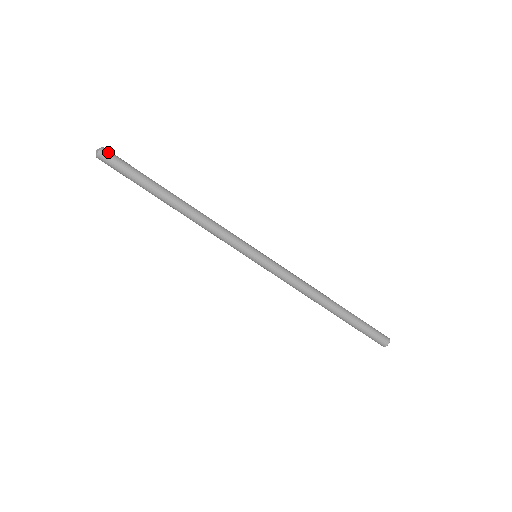
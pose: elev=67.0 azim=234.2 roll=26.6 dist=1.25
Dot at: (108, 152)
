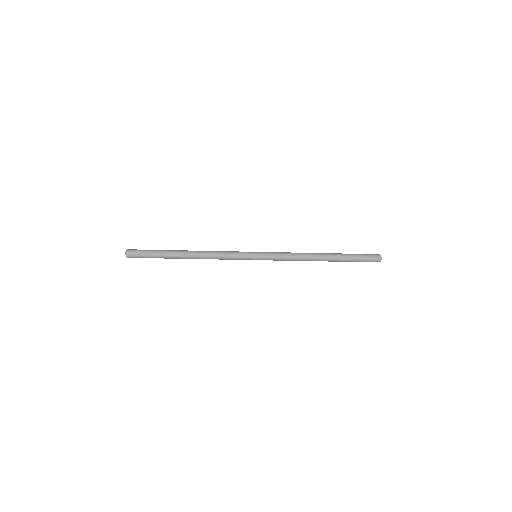
Dot at: (131, 256)
